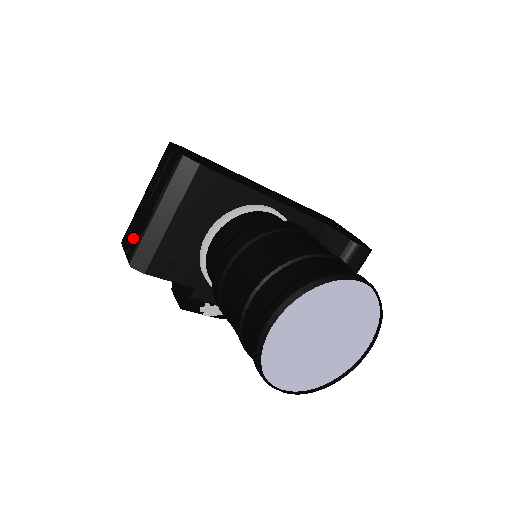
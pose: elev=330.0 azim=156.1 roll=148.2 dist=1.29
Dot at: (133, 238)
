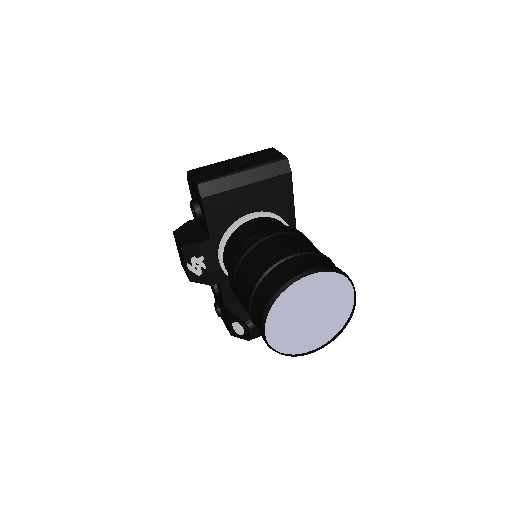
Dot at: (210, 173)
